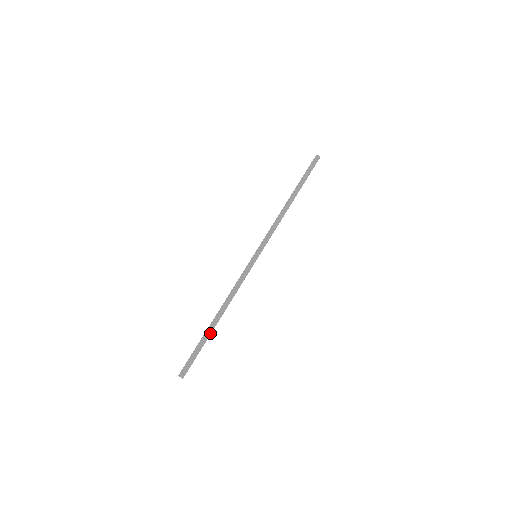
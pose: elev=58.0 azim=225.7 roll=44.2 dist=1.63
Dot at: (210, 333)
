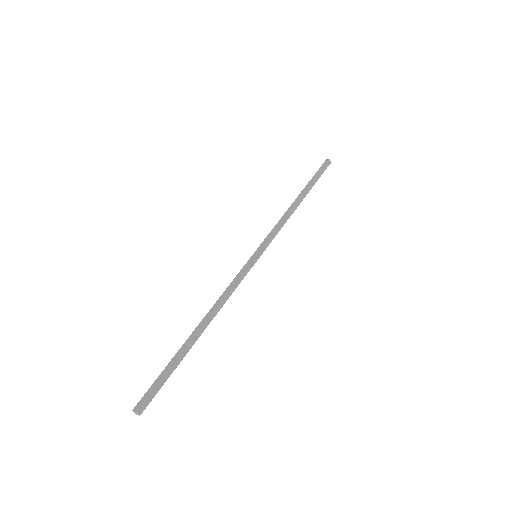
Dot at: (188, 349)
